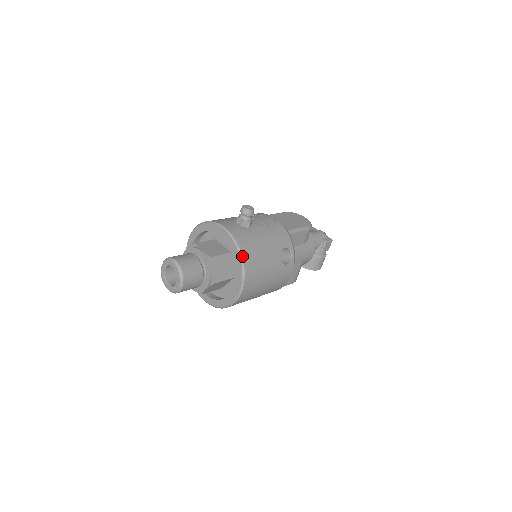
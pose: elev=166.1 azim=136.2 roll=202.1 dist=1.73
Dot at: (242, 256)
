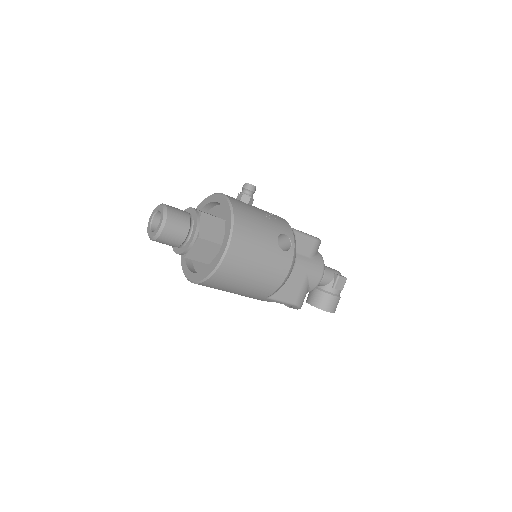
Dot at: (233, 213)
